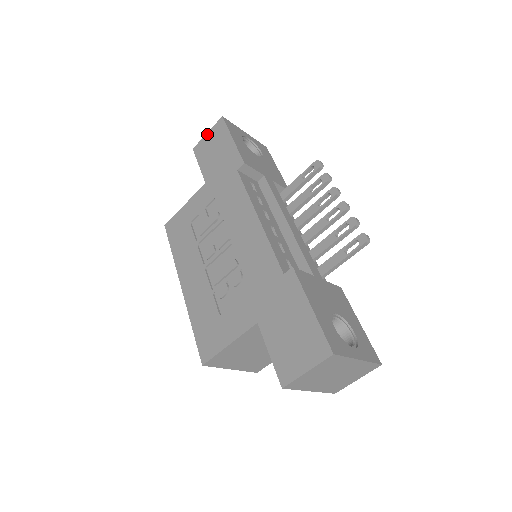
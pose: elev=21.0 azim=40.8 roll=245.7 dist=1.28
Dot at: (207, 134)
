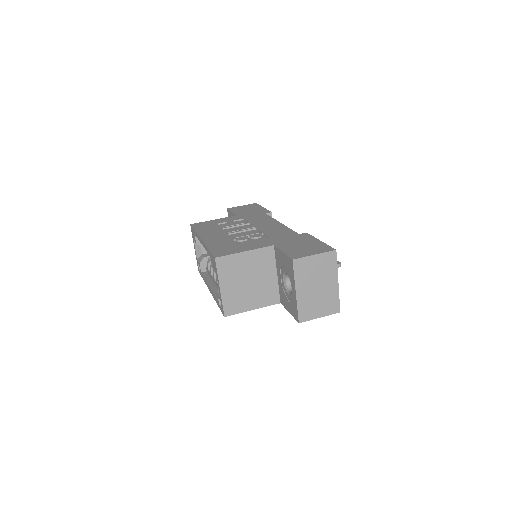
Dot at: (242, 206)
